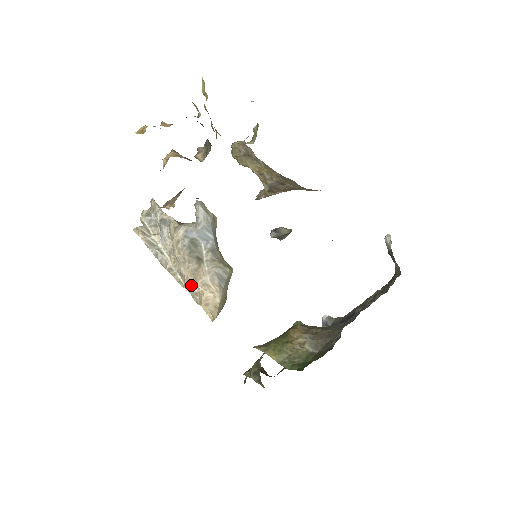
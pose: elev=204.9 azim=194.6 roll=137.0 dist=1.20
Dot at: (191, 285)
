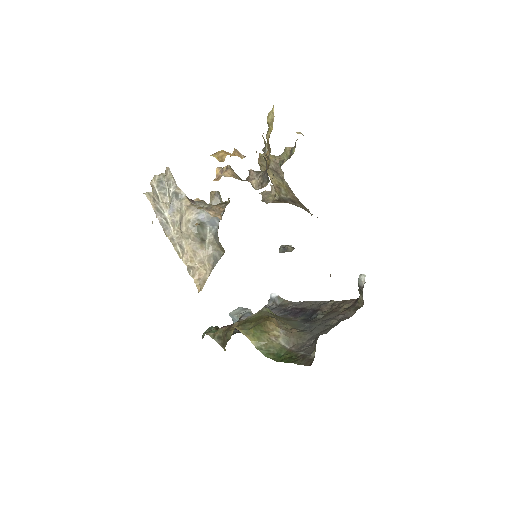
Dot at: (189, 259)
